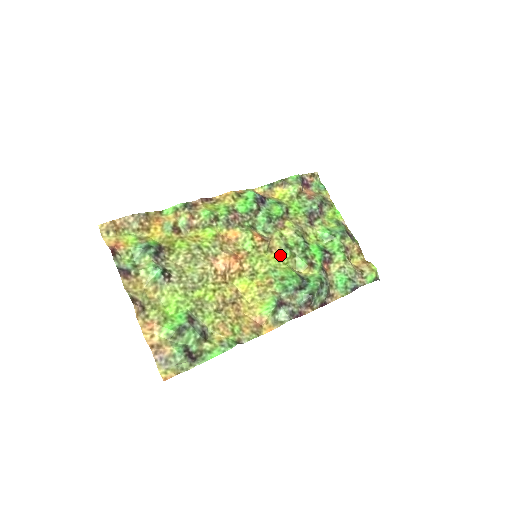
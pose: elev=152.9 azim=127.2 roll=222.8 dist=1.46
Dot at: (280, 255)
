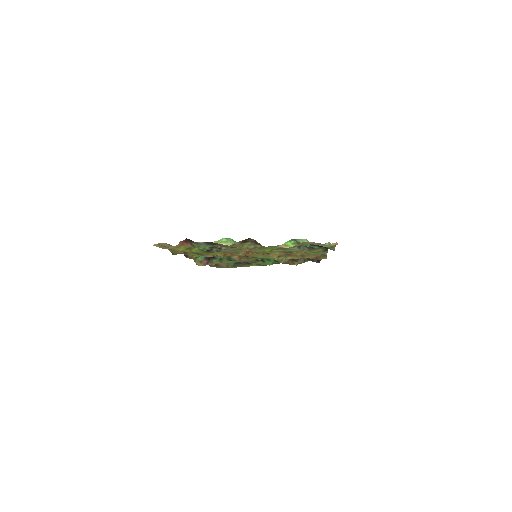
Dot at: occluded
